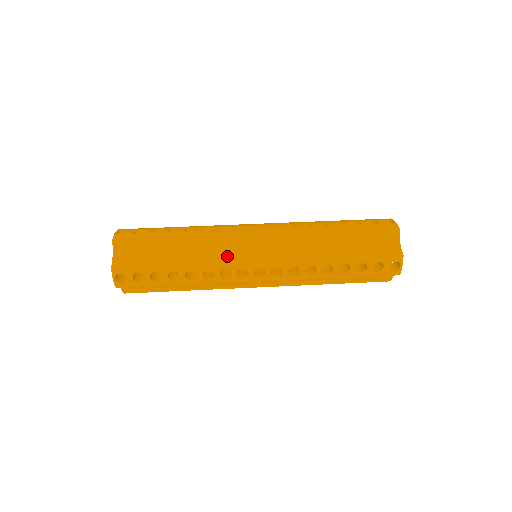
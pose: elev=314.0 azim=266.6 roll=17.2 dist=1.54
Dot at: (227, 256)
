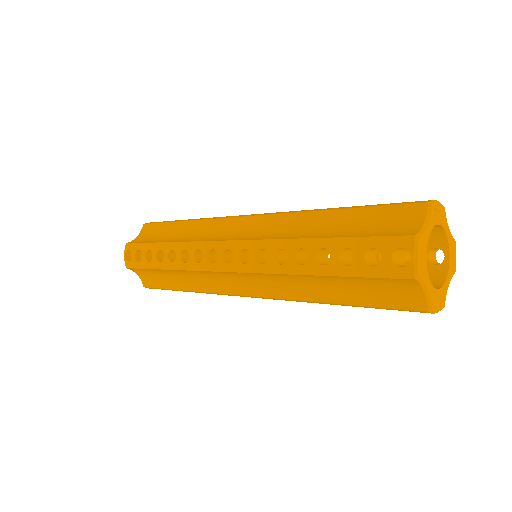
Dot at: (208, 238)
